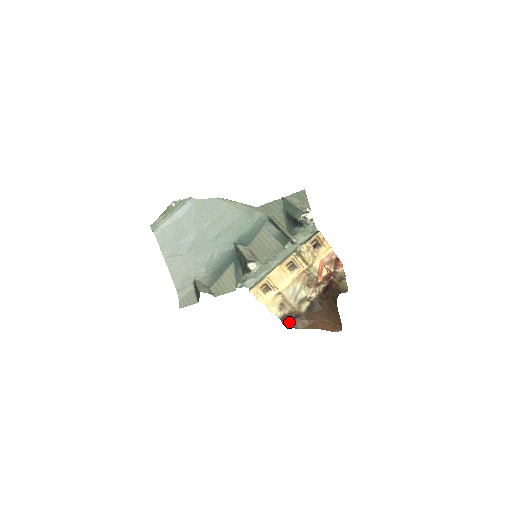
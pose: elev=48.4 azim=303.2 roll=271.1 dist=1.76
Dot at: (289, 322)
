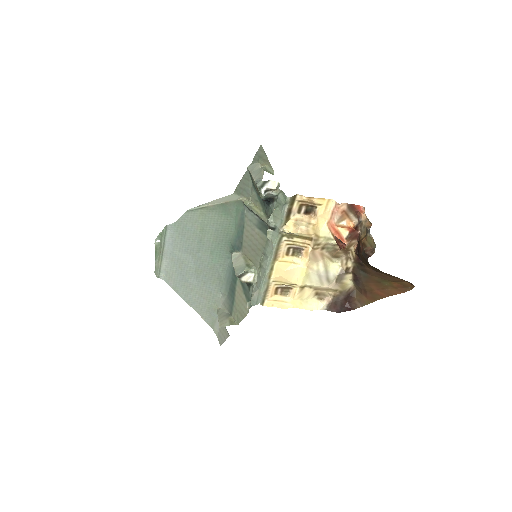
Dot at: (342, 306)
